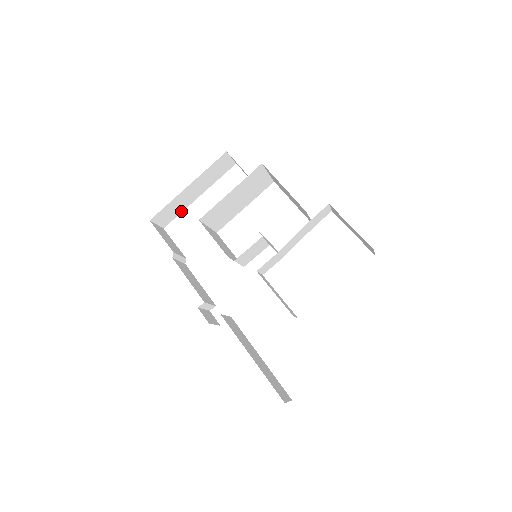
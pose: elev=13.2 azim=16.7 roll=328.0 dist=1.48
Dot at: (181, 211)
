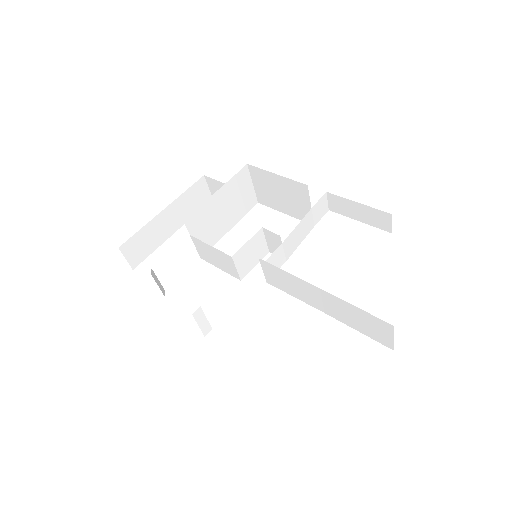
Dot at: (154, 249)
